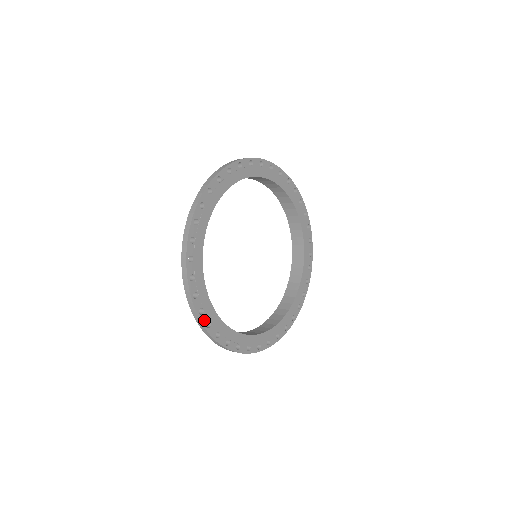
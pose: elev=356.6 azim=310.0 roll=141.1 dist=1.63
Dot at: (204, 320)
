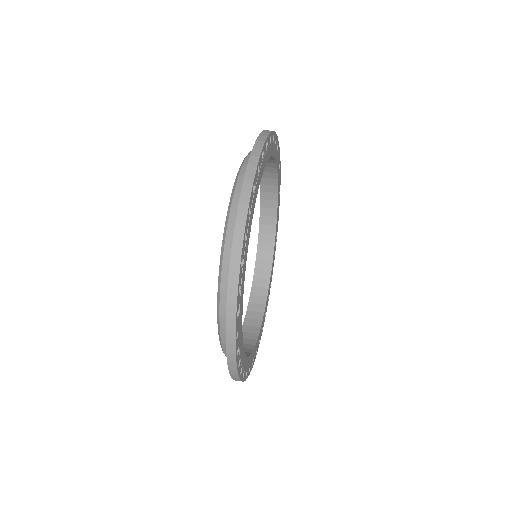
Dot at: (238, 304)
